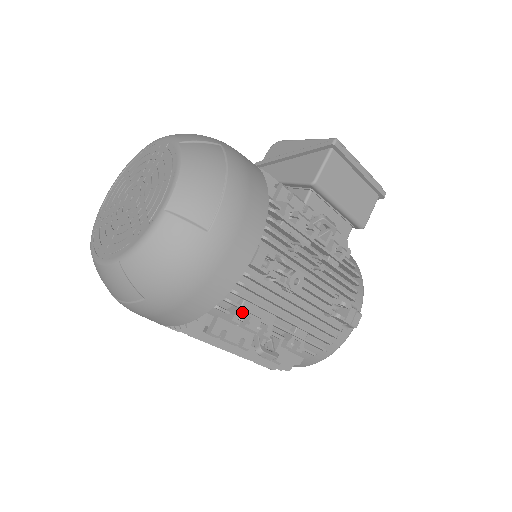
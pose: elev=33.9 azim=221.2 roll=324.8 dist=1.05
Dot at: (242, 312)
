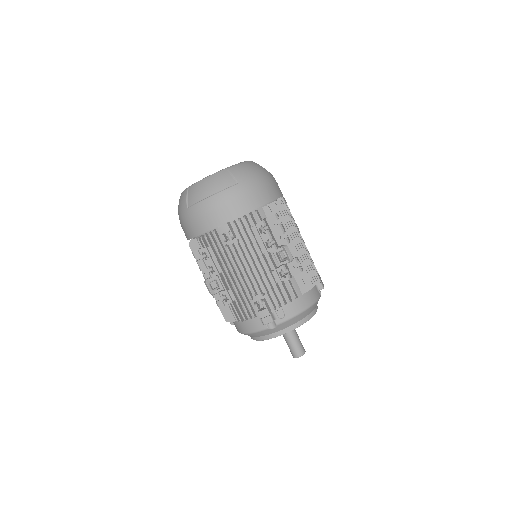
Dot at: (279, 217)
